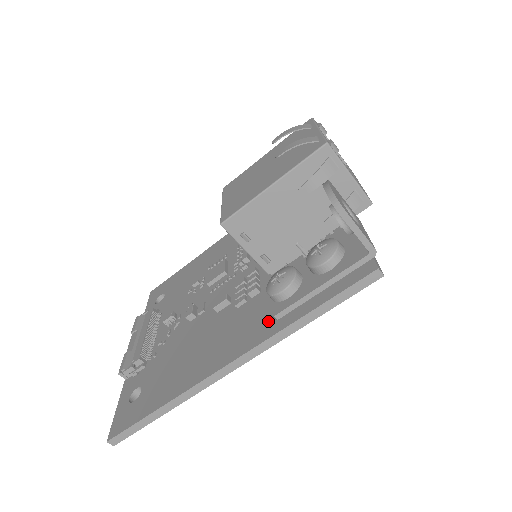
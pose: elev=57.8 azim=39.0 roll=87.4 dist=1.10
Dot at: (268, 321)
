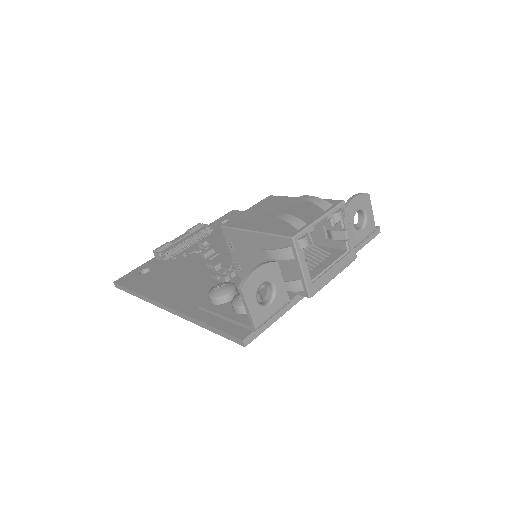
Dot at: occluded
